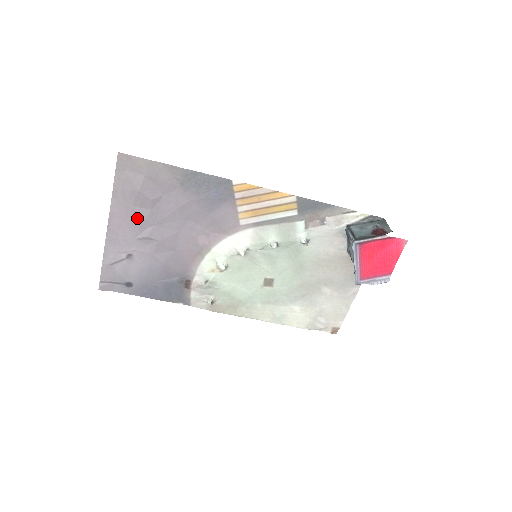
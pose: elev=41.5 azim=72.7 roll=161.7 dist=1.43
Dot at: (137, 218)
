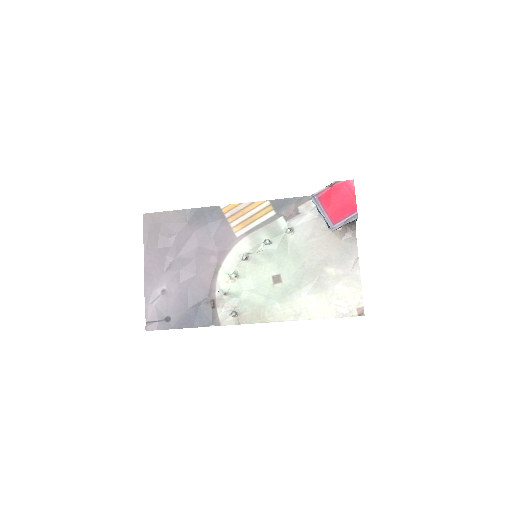
Dot at: (162, 256)
